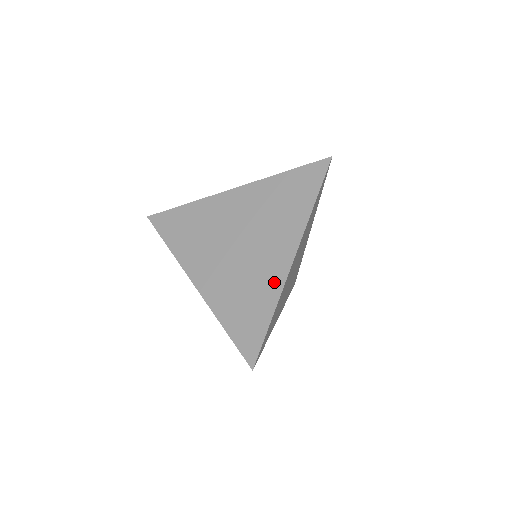
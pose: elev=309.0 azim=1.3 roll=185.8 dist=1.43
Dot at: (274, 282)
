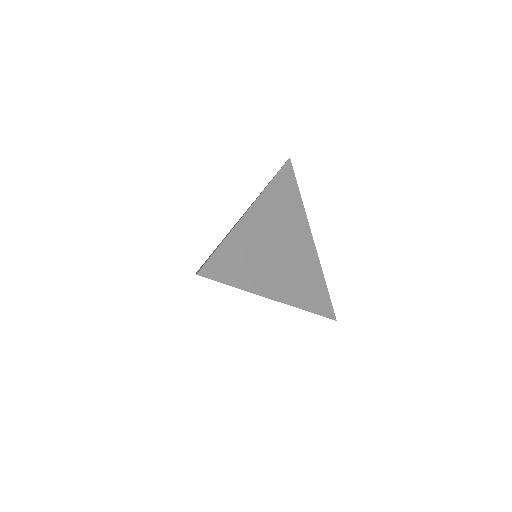
Dot at: occluded
